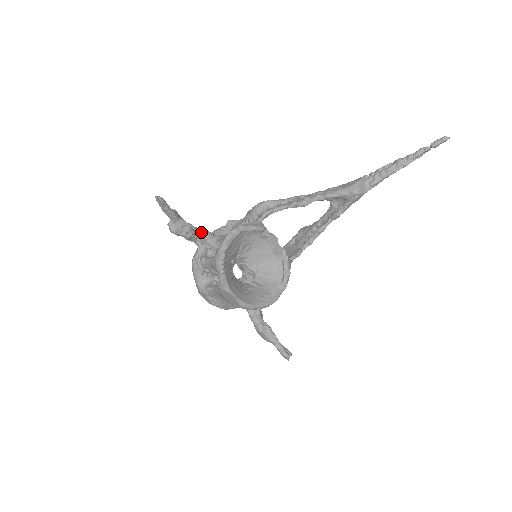
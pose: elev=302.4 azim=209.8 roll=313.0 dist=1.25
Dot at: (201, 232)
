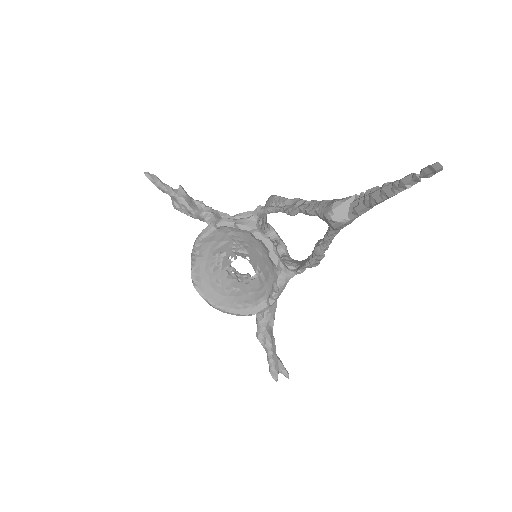
Dot at: (209, 214)
